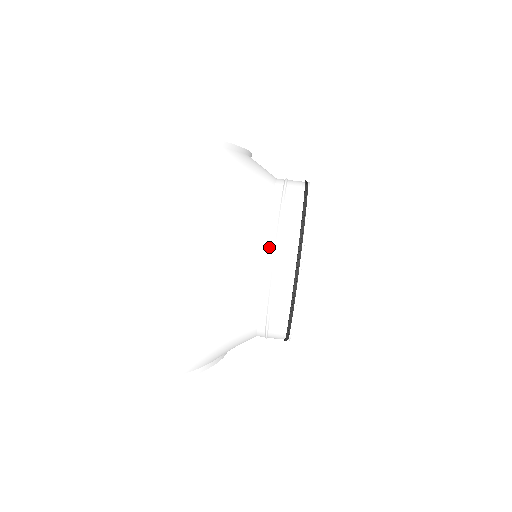
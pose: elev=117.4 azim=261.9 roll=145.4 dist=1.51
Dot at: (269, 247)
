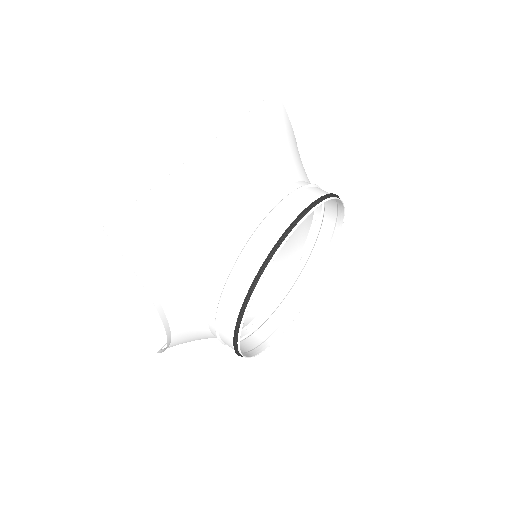
Dot at: (286, 190)
